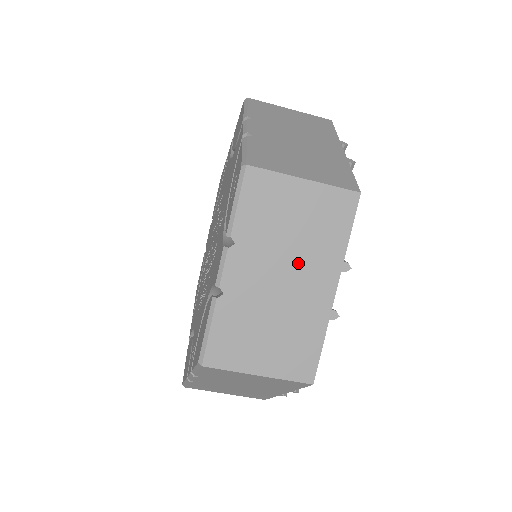
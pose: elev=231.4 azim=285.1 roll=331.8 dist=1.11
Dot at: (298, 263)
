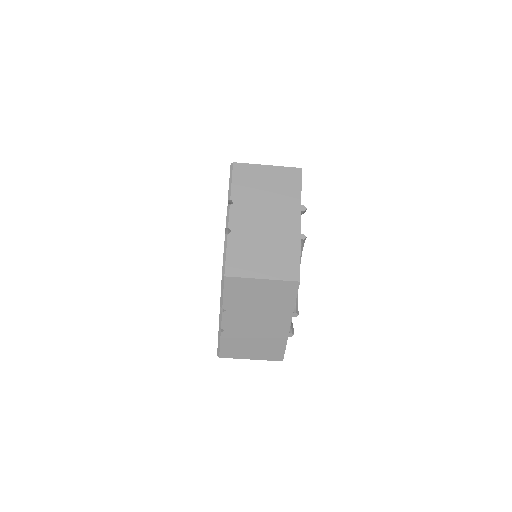
Dot at: (273, 209)
